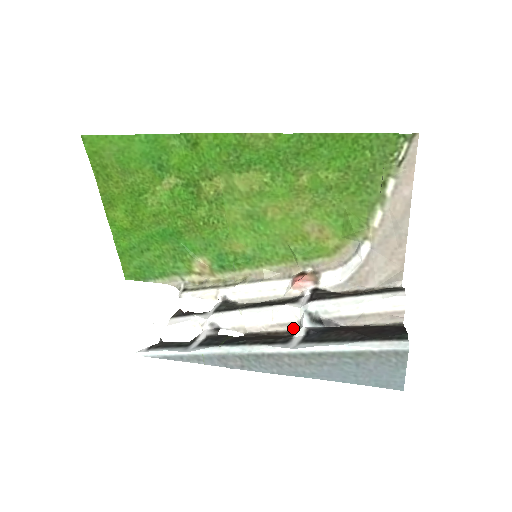
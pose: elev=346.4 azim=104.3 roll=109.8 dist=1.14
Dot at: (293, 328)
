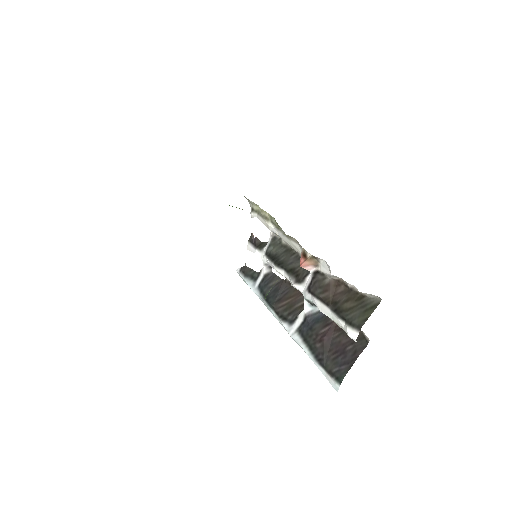
Dot at: occluded
